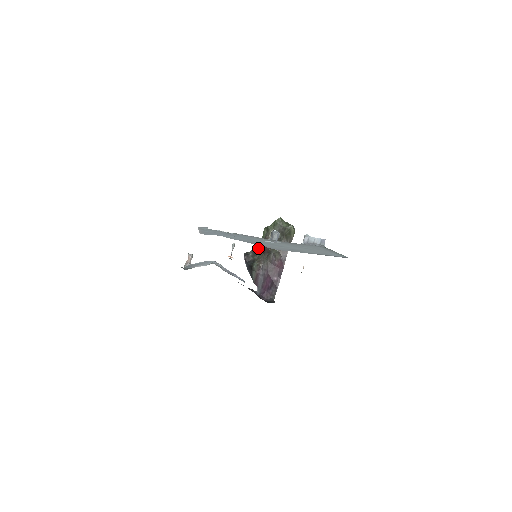
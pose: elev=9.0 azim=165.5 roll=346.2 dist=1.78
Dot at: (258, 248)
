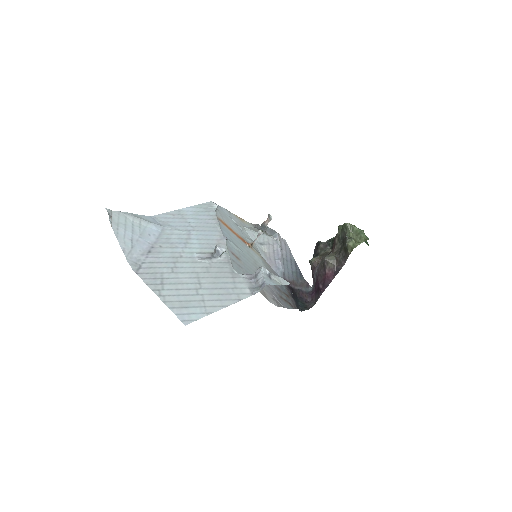
Dot at: (332, 243)
